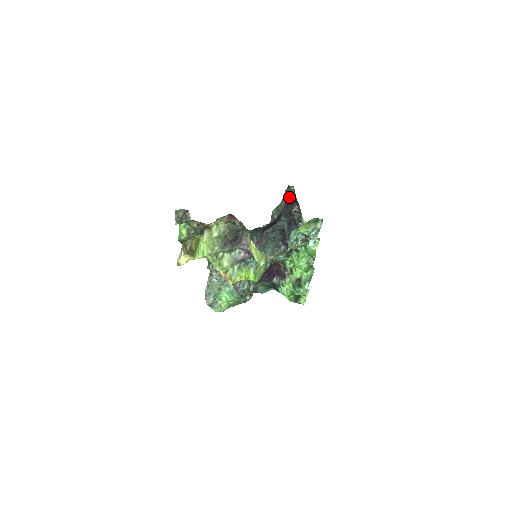
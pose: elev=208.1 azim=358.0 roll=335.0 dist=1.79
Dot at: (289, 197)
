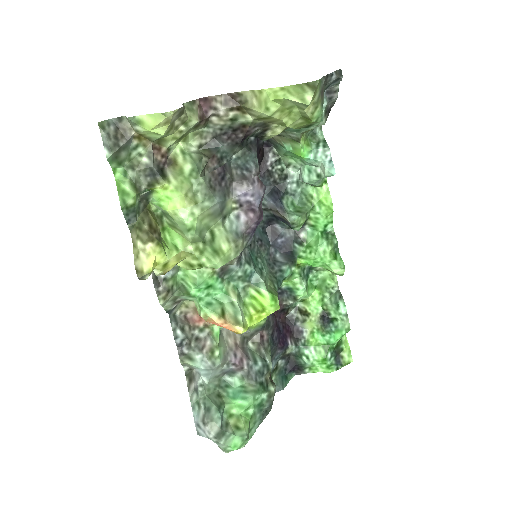
Dot at: occluded
